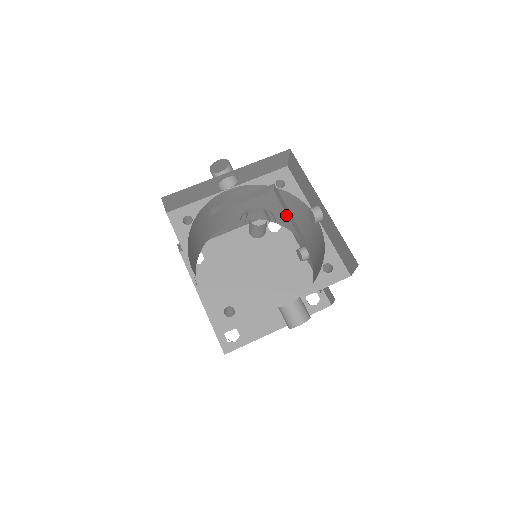
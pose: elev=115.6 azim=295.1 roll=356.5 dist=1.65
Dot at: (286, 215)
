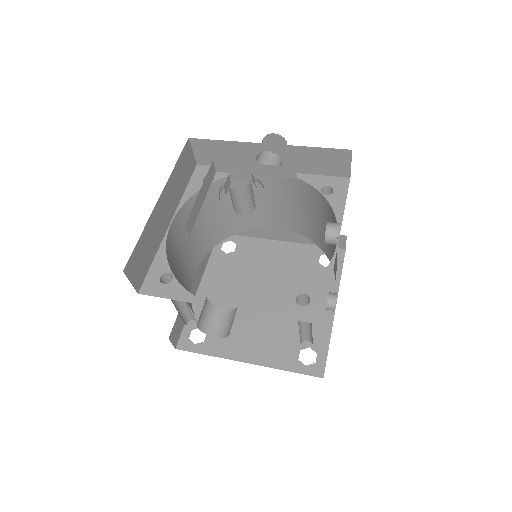
Dot at: occluded
